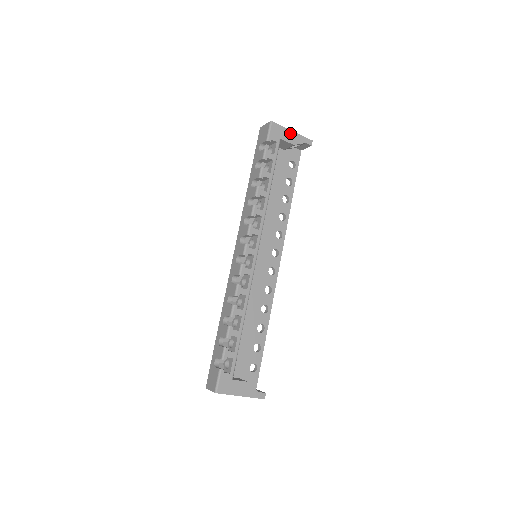
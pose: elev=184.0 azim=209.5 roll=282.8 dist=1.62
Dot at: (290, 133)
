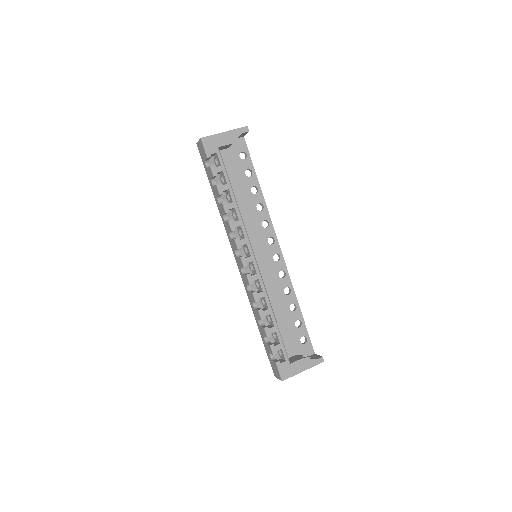
Dot at: (223, 135)
